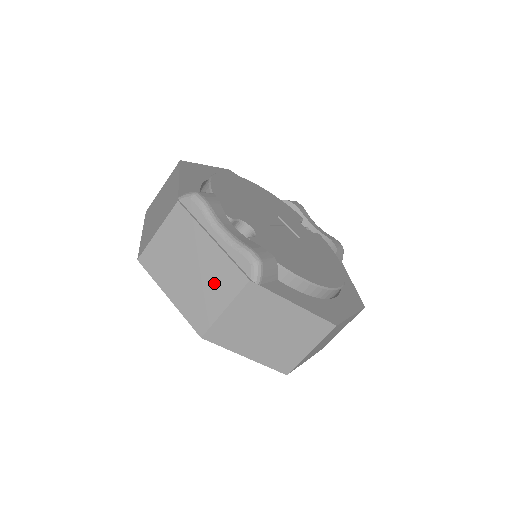
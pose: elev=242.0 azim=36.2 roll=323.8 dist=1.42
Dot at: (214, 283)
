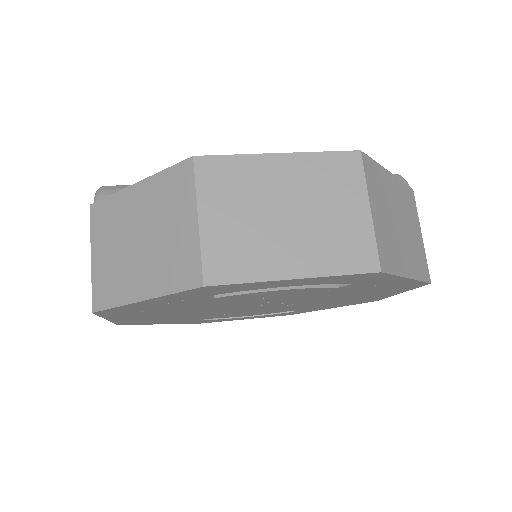
Dot at: occluded
